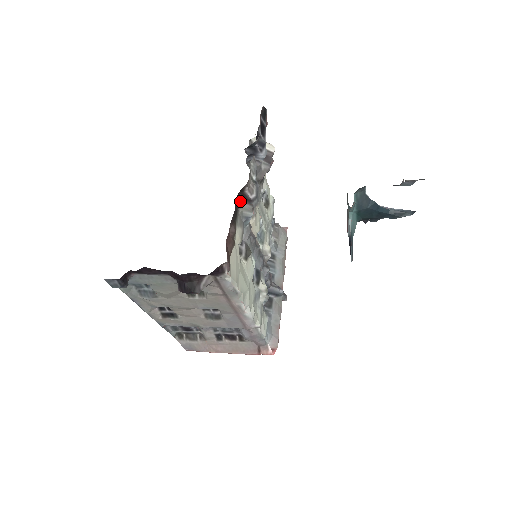
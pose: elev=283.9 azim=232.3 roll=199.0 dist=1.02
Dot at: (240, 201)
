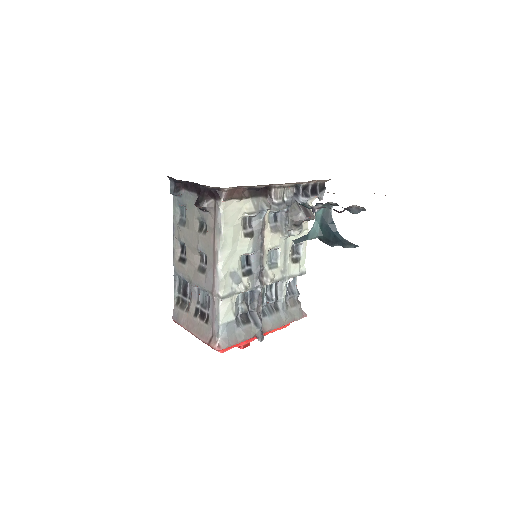
Dot at: (265, 195)
